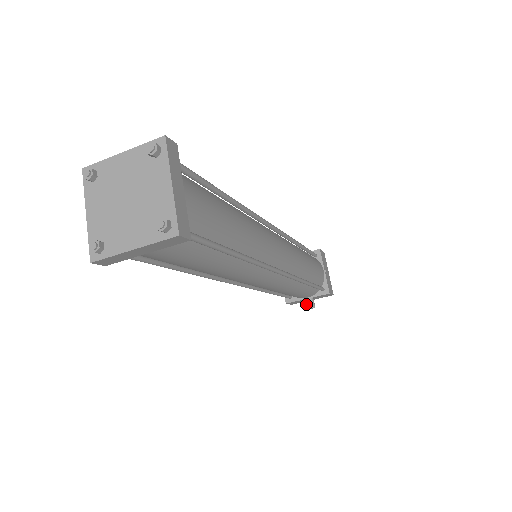
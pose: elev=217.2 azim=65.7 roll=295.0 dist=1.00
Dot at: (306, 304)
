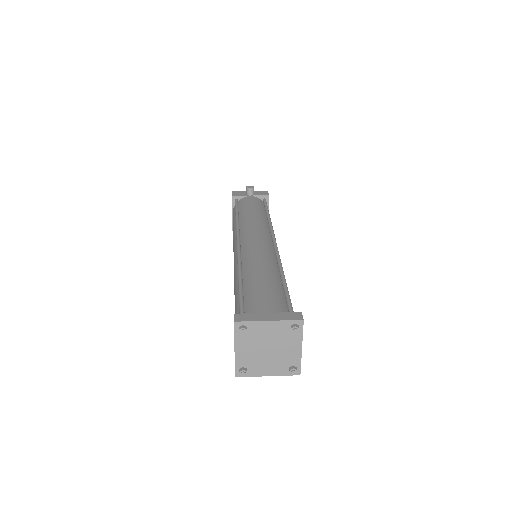
Dot at: occluded
